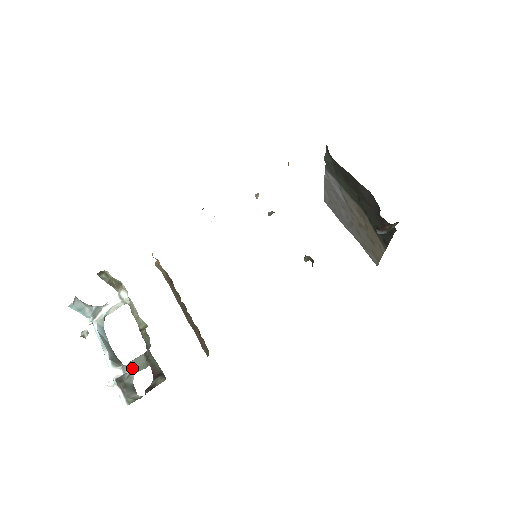
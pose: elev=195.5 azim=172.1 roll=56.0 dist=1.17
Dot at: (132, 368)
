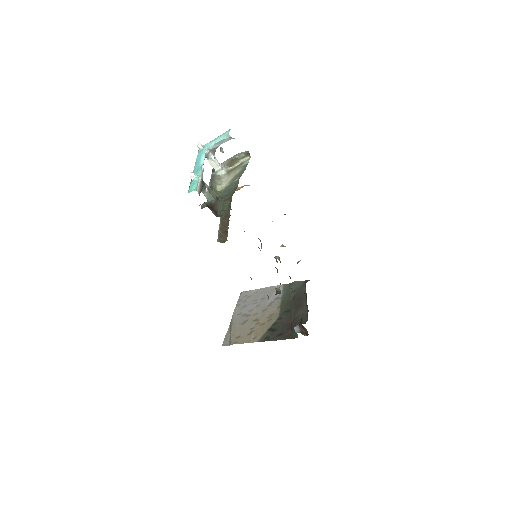
Dot at: (208, 189)
